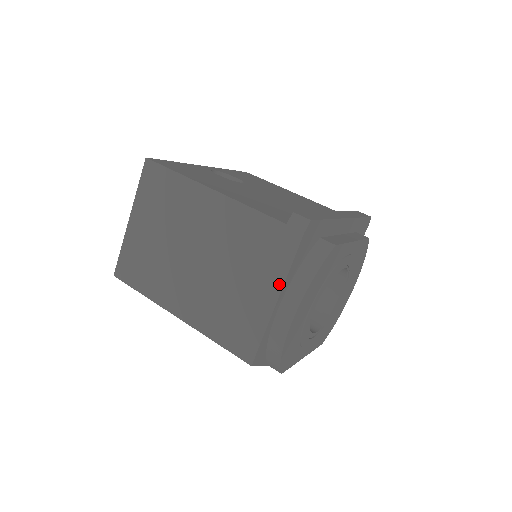
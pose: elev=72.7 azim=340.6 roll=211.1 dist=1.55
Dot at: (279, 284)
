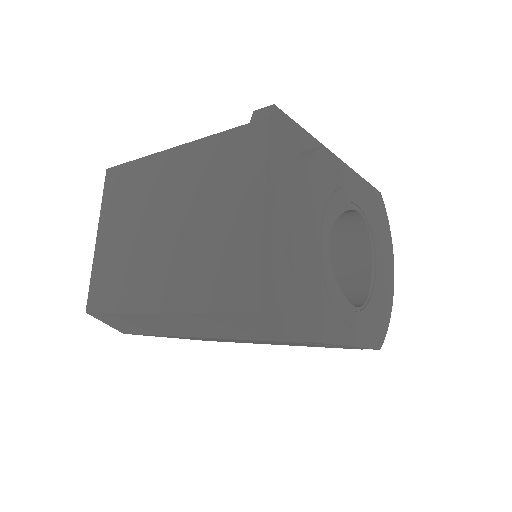
Dot at: (260, 187)
